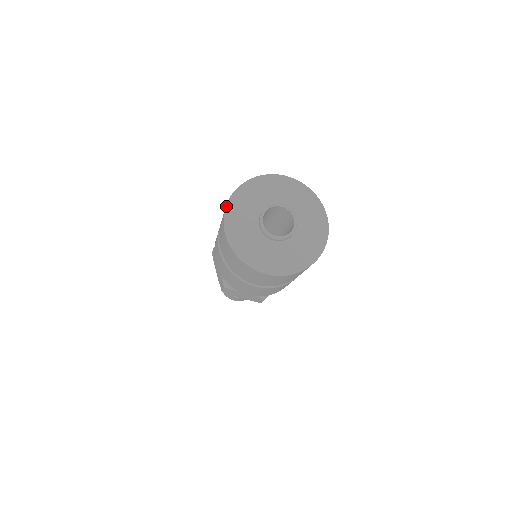
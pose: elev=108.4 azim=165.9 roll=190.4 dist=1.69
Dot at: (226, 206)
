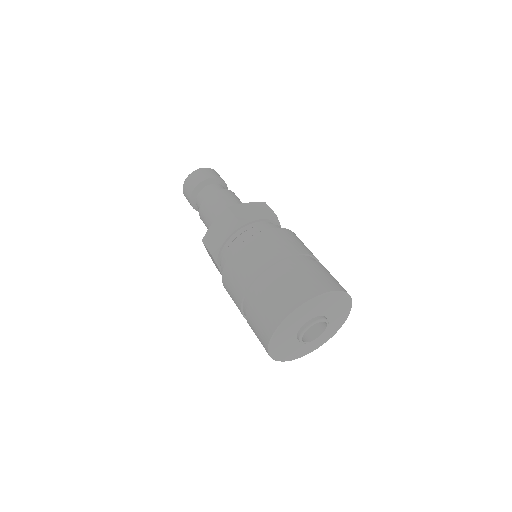
Dot at: (306, 303)
